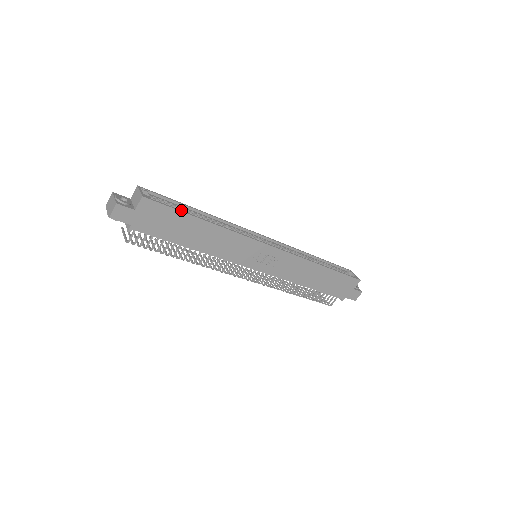
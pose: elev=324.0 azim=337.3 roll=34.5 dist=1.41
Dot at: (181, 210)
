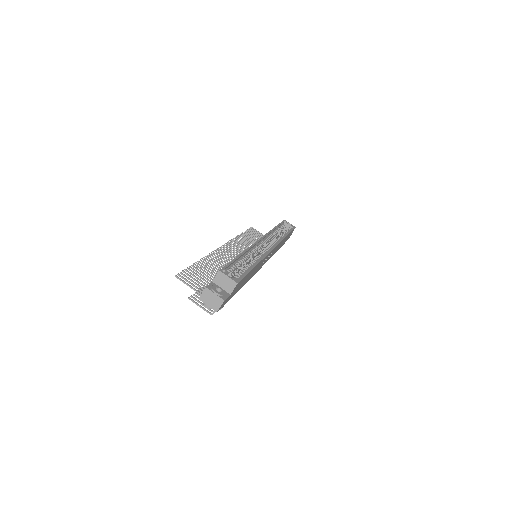
Dot at: (247, 271)
